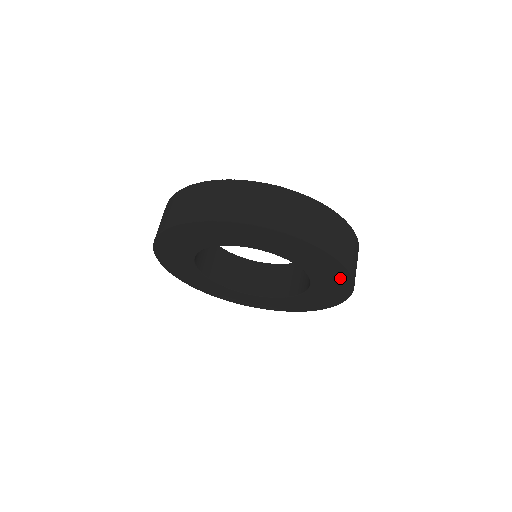
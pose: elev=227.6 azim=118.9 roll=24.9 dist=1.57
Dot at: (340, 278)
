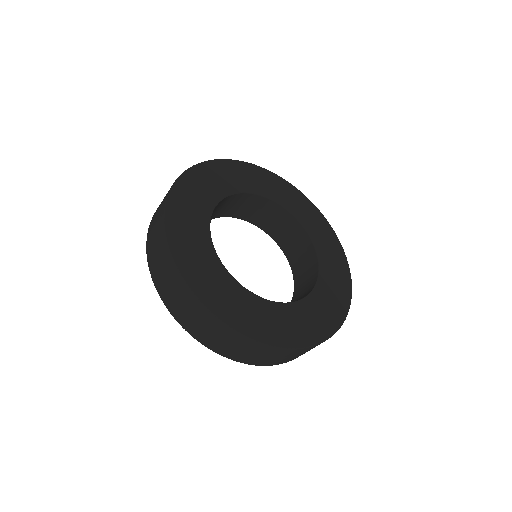
Dot at: occluded
